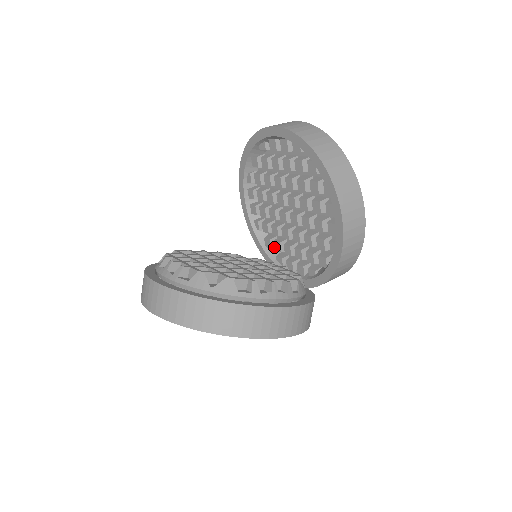
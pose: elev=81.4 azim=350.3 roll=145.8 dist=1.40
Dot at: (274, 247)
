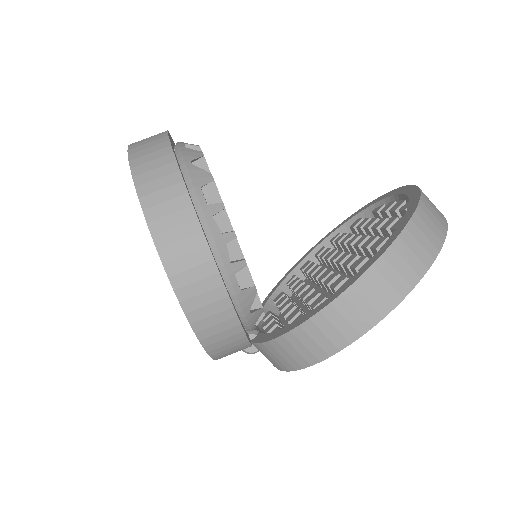
Dot at: (279, 301)
